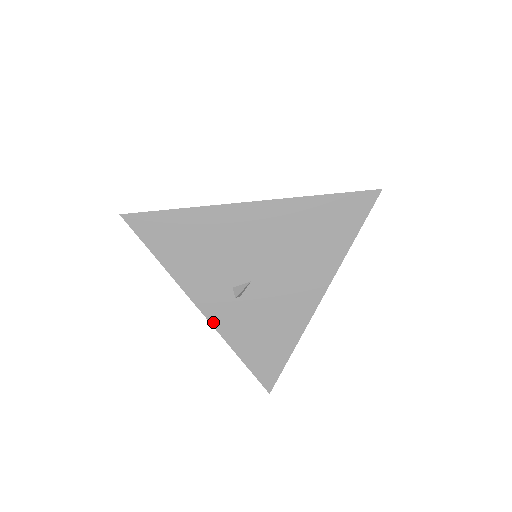
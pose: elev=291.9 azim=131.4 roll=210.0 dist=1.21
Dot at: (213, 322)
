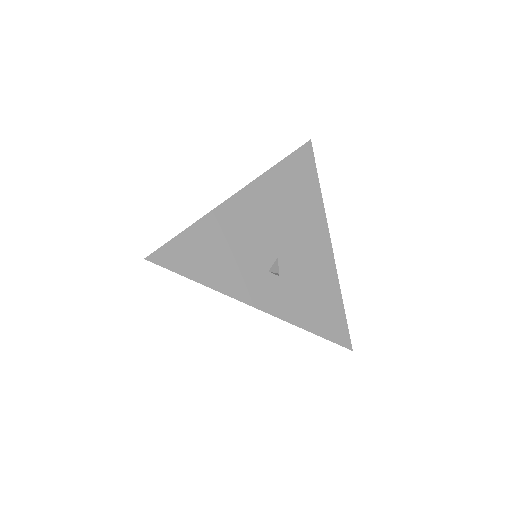
Dot at: (273, 313)
